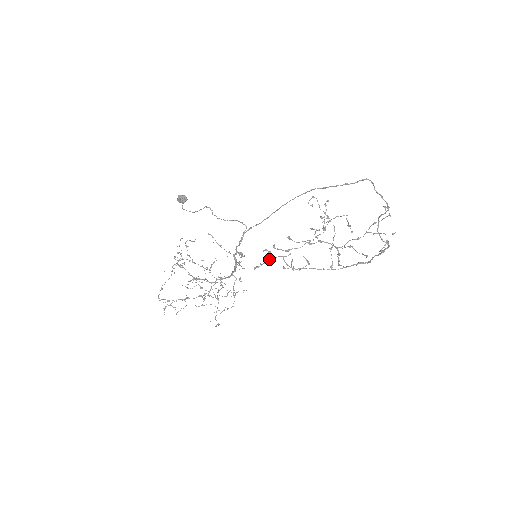
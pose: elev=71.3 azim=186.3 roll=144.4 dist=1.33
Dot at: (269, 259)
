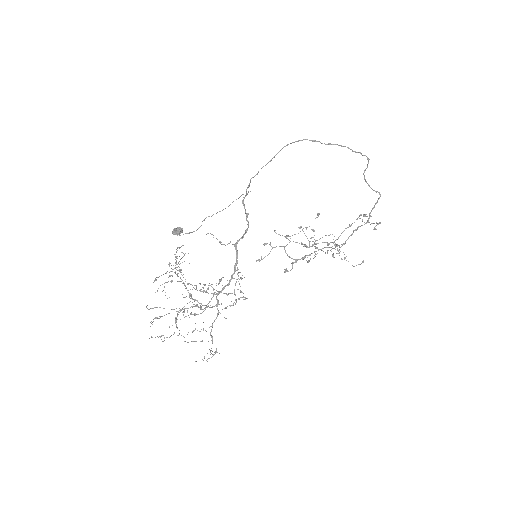
Dot at: occluded
